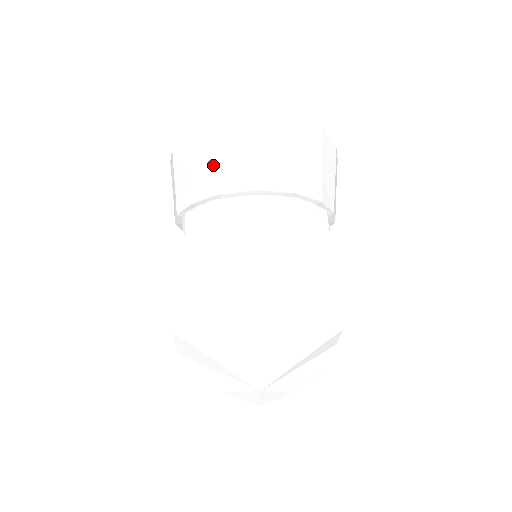
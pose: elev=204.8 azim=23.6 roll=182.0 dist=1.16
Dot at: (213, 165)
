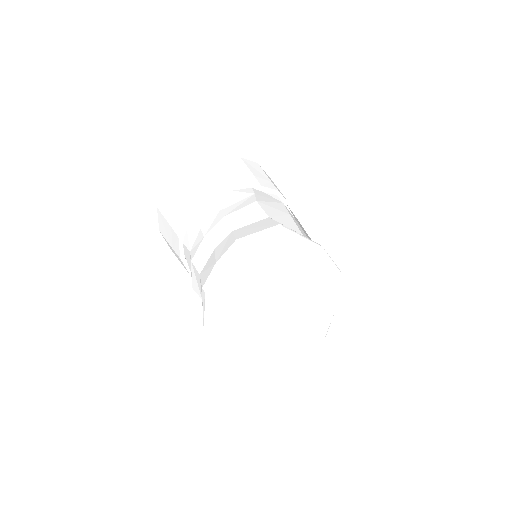
Dot at: (170, 229)
